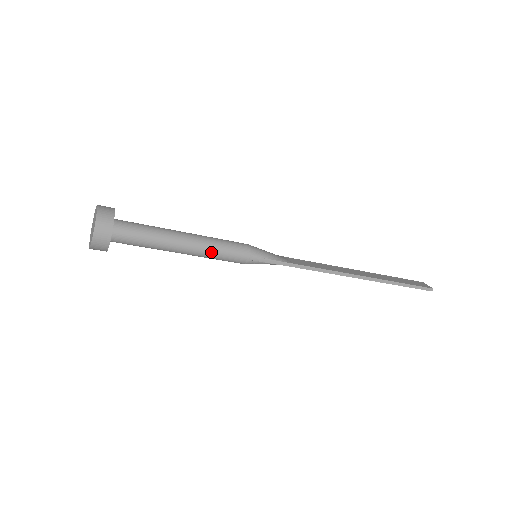
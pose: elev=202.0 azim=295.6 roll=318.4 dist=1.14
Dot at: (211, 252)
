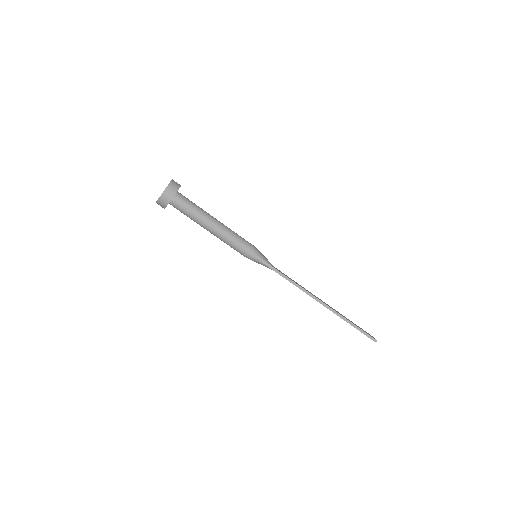
Dot at: (228, 238)
